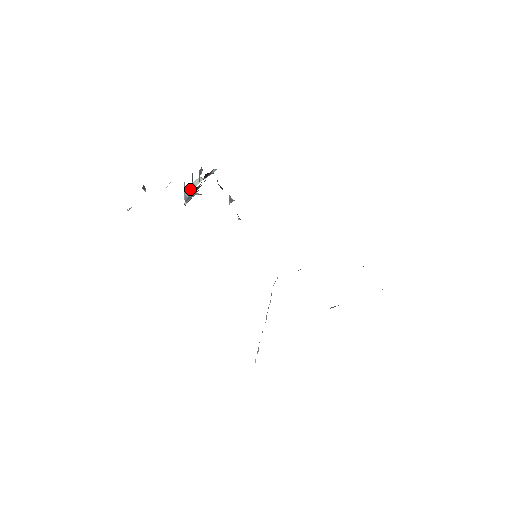
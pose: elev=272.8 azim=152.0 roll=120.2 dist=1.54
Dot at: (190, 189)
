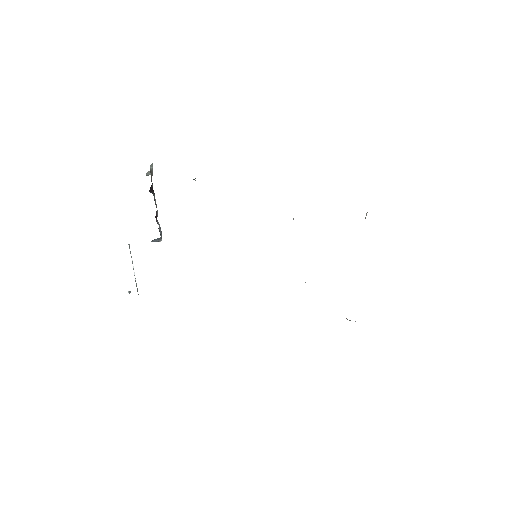
Dot at: (152, 240)
